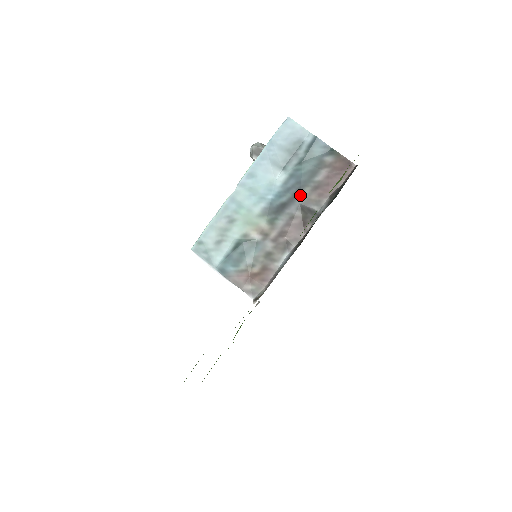
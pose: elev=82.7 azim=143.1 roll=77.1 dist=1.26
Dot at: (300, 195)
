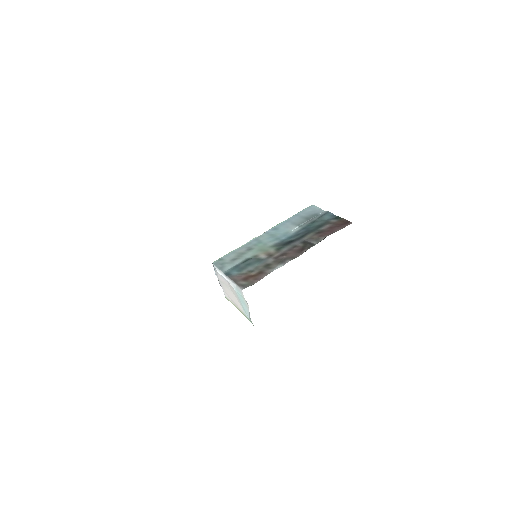
Dot at: (306, 236)
